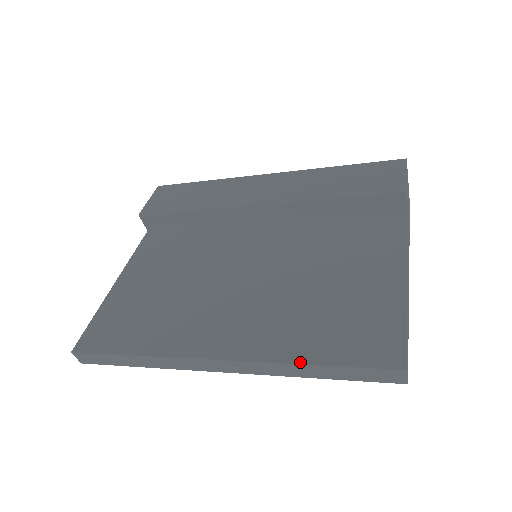
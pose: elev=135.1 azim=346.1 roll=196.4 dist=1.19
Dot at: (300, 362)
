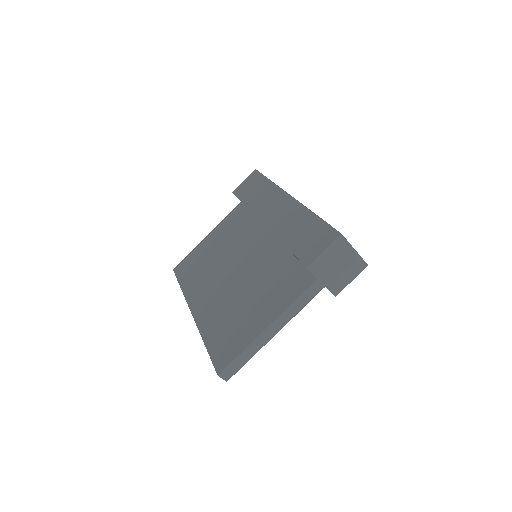
Dot at: (203, 339)
